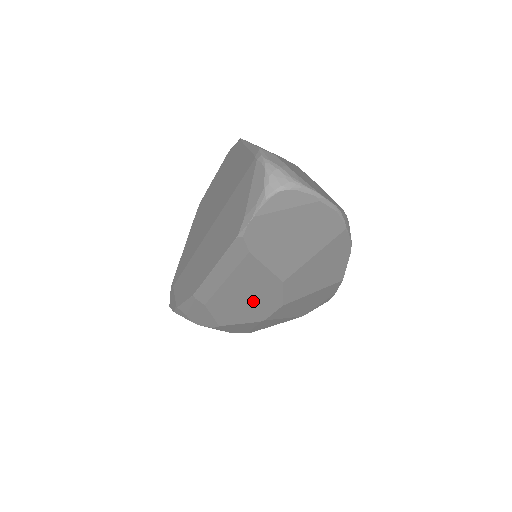
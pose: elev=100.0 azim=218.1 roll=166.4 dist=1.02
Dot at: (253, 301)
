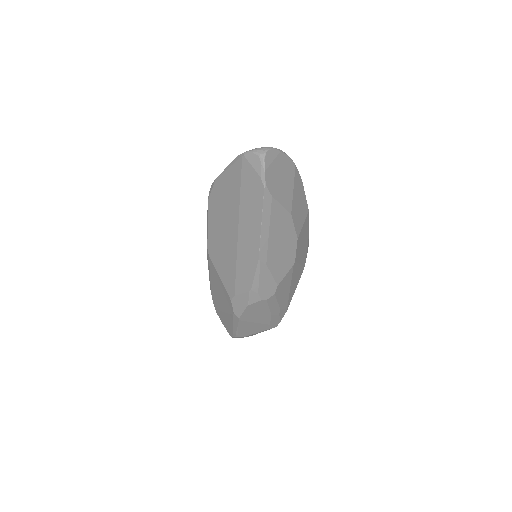
Dot at: (285, 244)
